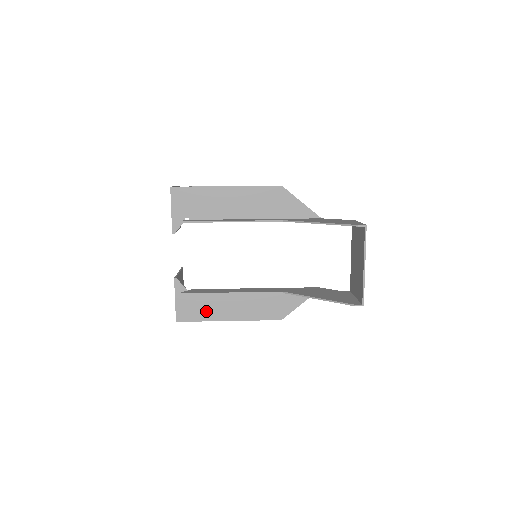
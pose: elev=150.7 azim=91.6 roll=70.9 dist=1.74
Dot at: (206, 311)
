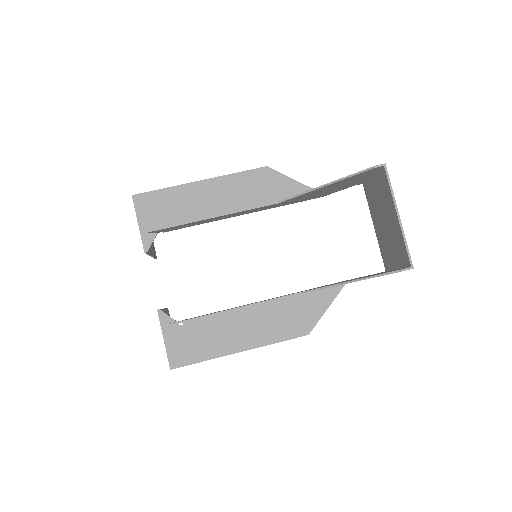
Dot at: (207, 345)
